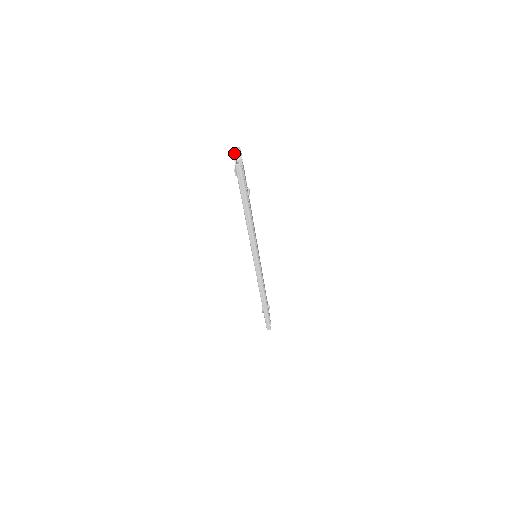
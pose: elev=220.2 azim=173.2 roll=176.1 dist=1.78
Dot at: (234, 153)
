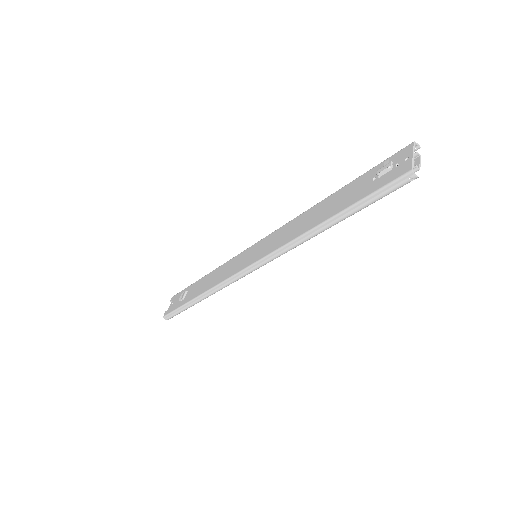
Dot at: occluded
